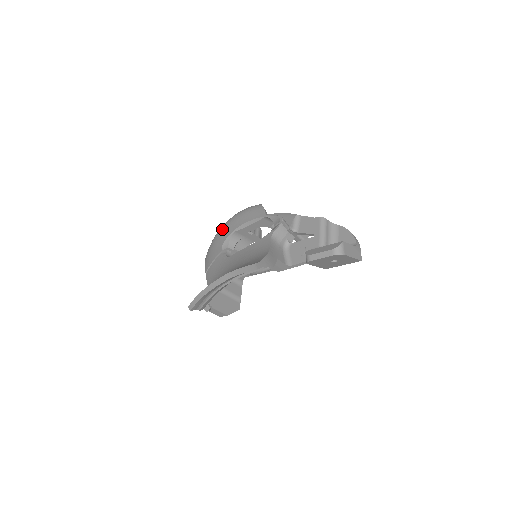
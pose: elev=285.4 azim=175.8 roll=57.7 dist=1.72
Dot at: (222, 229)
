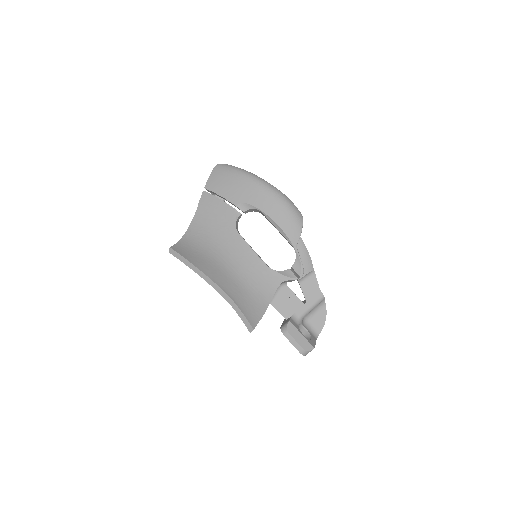
Dot at: (255, 186)
